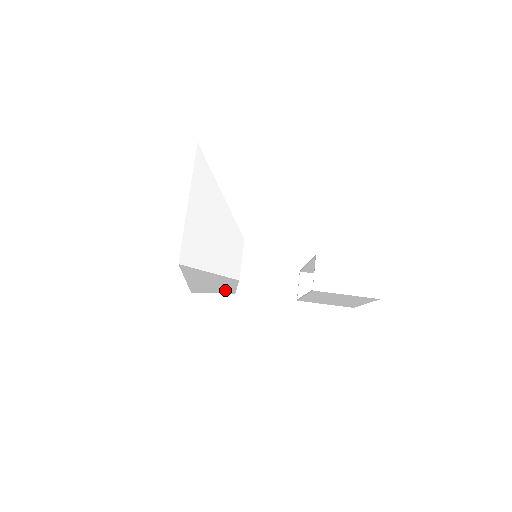
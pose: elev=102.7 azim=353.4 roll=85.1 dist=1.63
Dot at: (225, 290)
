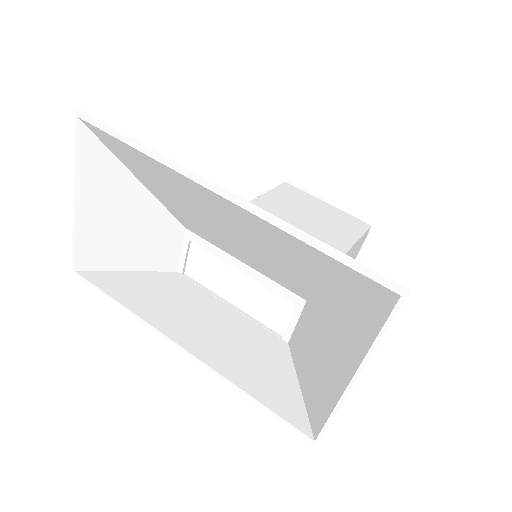
Dot at: (183, 290)
